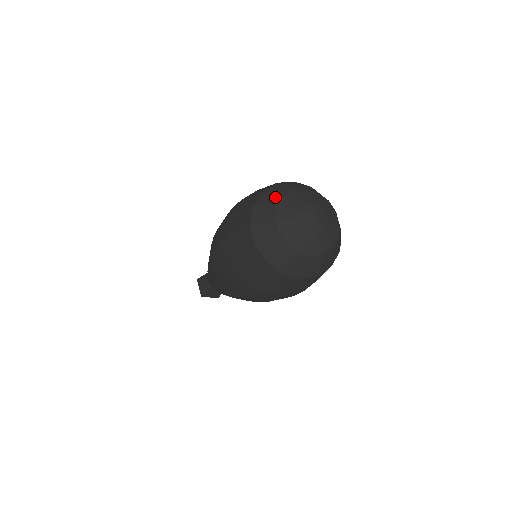
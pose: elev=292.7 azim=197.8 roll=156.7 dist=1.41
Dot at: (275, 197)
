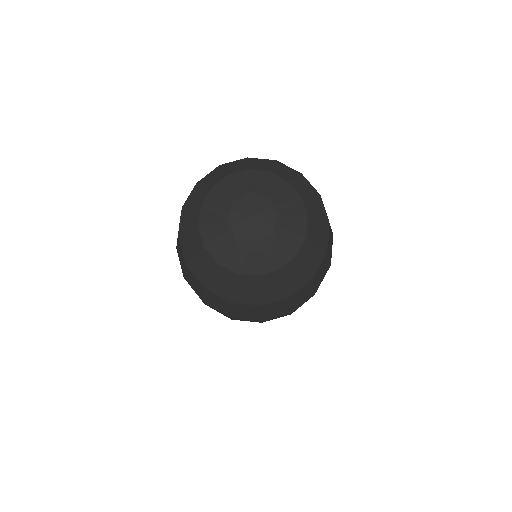
Dot at: (242, 166)
